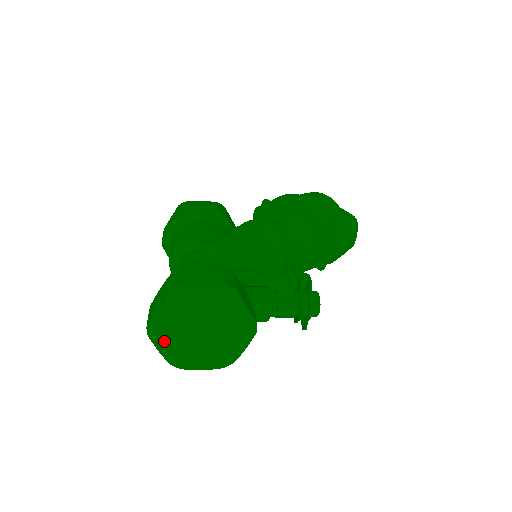
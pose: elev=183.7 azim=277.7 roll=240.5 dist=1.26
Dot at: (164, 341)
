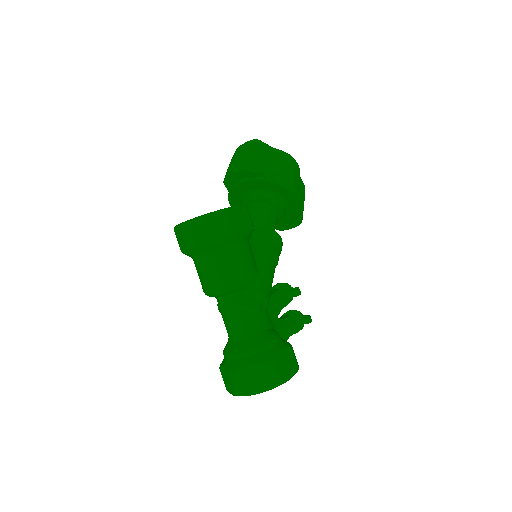
Dot at: occluded
